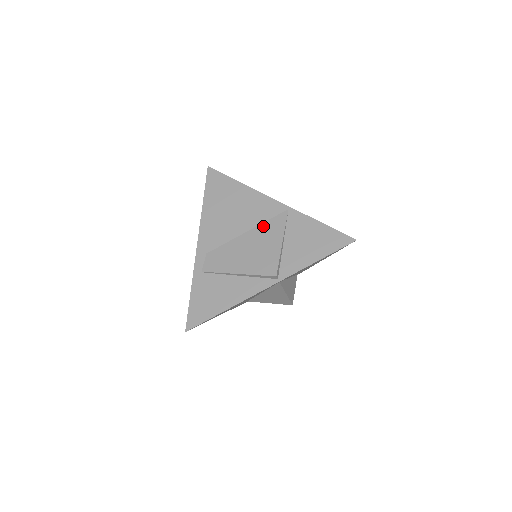
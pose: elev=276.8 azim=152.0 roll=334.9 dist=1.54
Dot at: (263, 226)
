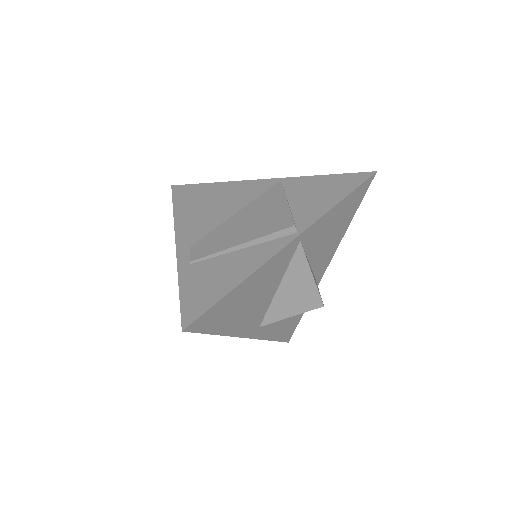
Dot at: (256, 200)
